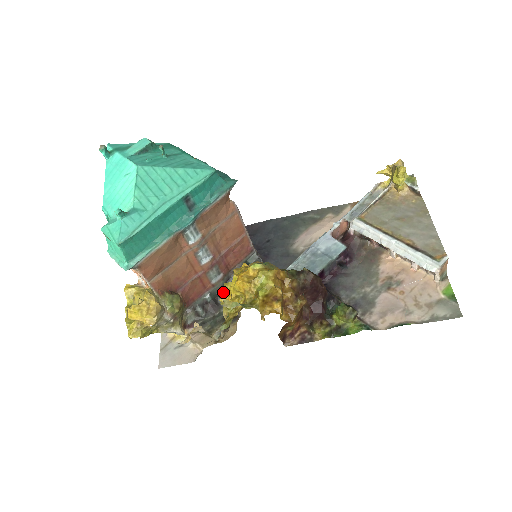
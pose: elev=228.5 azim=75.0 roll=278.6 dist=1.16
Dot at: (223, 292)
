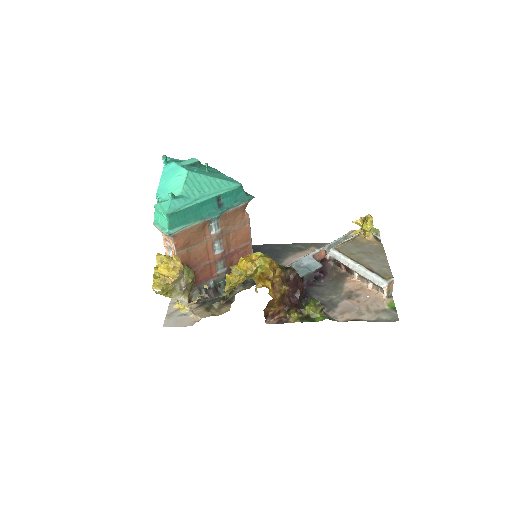
Dot at: (224, 283)
